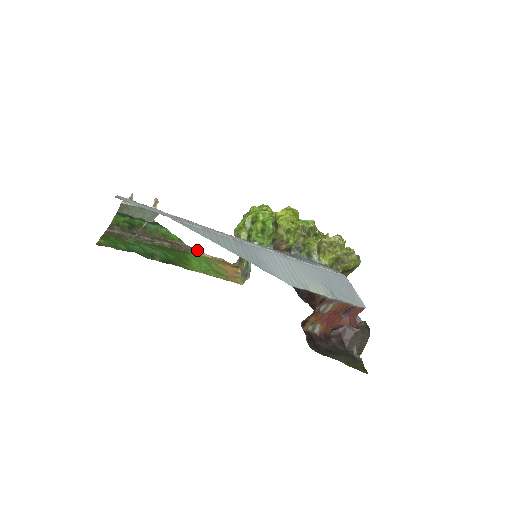
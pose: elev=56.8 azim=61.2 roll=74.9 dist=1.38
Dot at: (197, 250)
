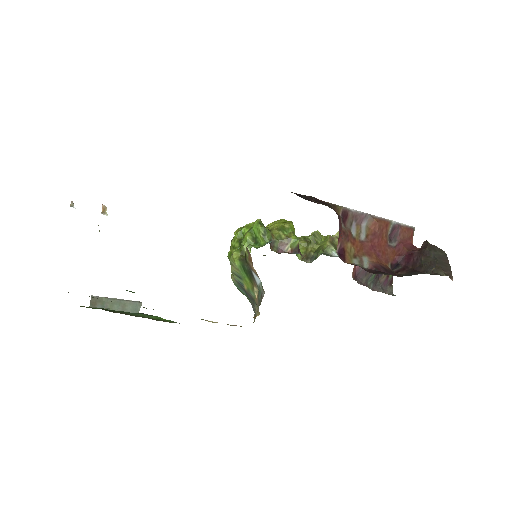
Dot at: occluded
